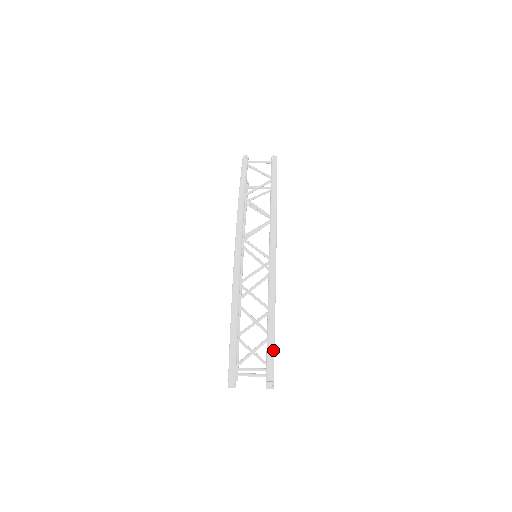
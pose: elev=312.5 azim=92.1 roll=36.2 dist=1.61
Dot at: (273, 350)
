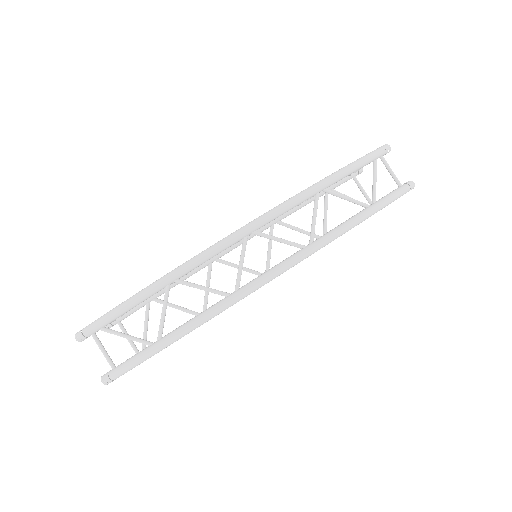
Dot at: (144, 360)
